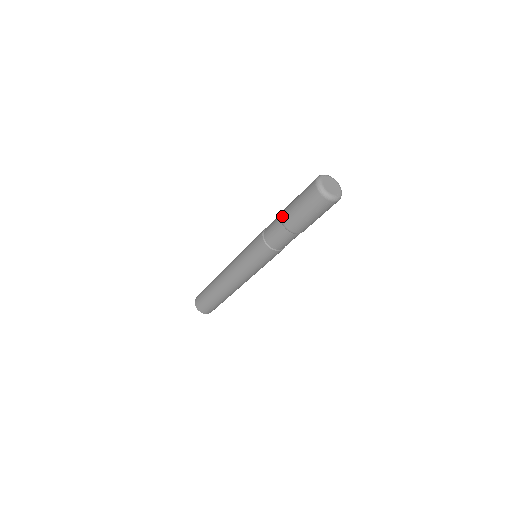
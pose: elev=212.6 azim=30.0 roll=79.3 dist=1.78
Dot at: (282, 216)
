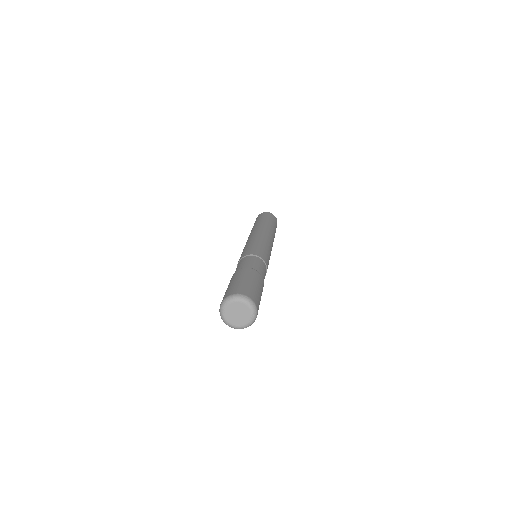
Dot at: (237, 271)
